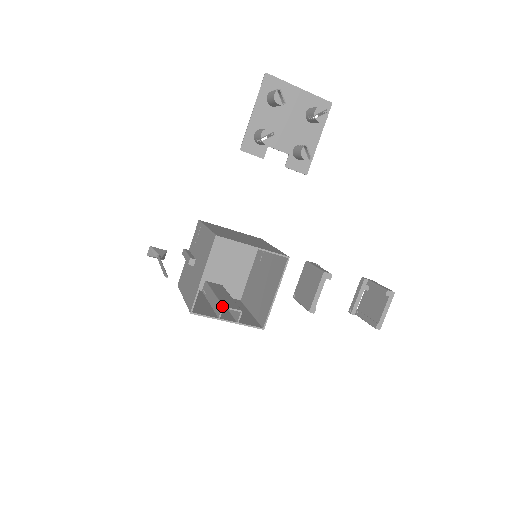
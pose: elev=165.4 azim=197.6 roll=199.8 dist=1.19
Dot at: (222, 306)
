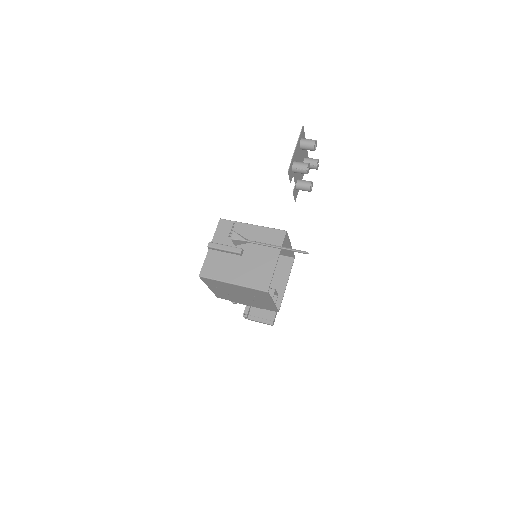
Dot at: (275, 289)
